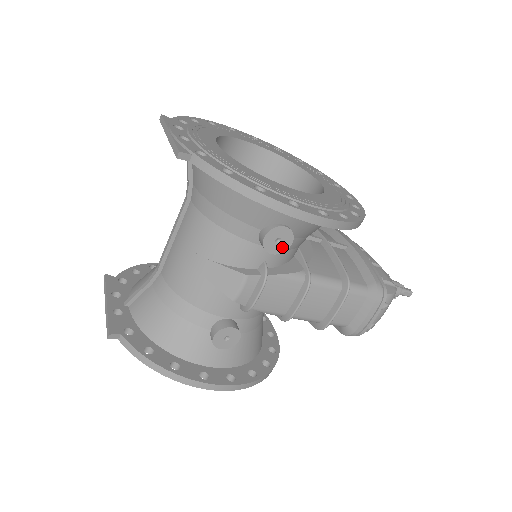
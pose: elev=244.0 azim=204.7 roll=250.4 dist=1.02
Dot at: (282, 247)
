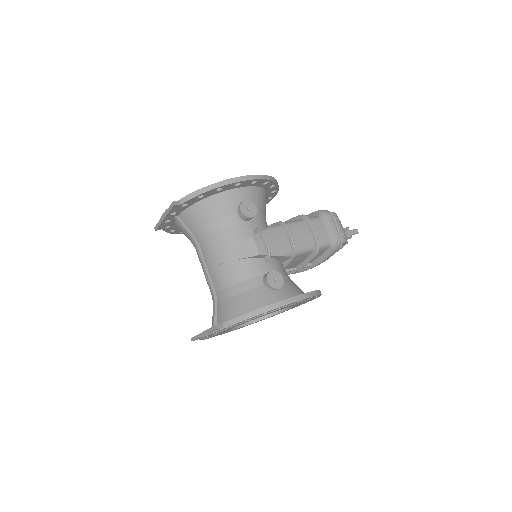
Dot at: (253, 211)
